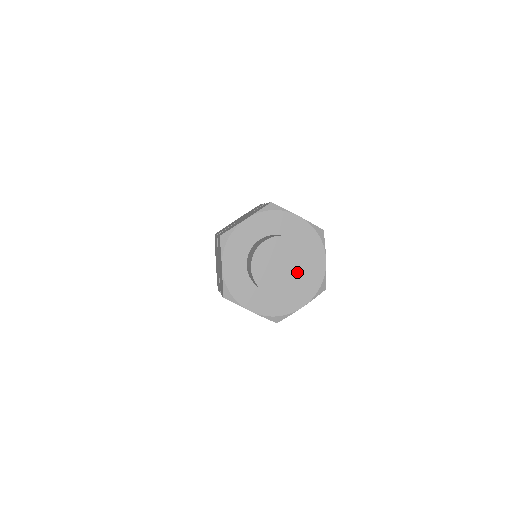
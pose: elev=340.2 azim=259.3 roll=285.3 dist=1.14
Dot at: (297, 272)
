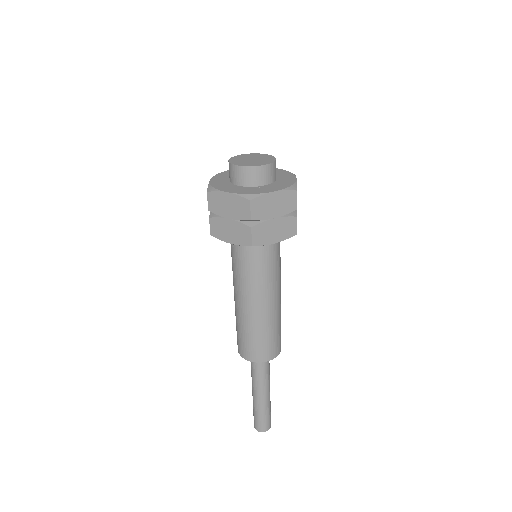
Dot at: (265, 161)
